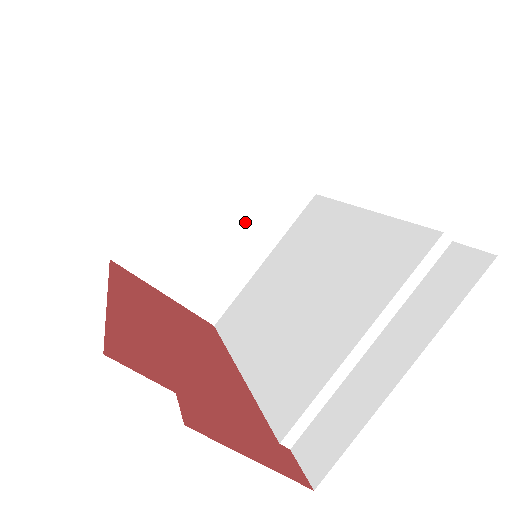
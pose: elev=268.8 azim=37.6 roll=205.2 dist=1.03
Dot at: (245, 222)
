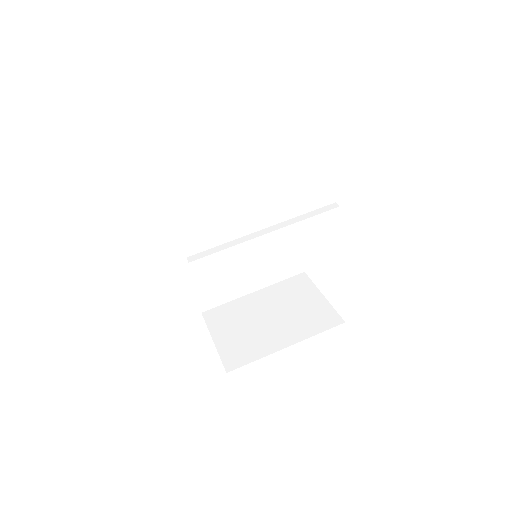
Dot at: (287, 321)
